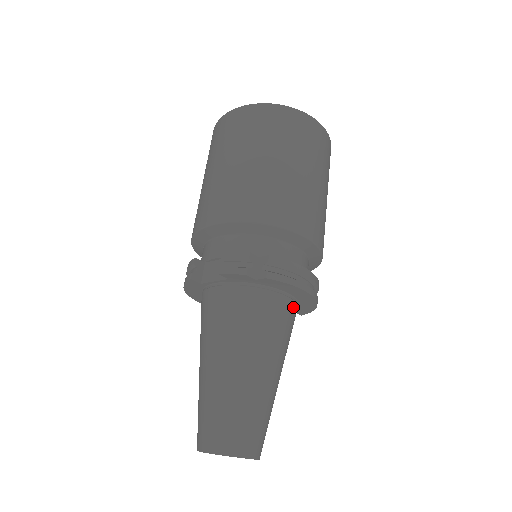
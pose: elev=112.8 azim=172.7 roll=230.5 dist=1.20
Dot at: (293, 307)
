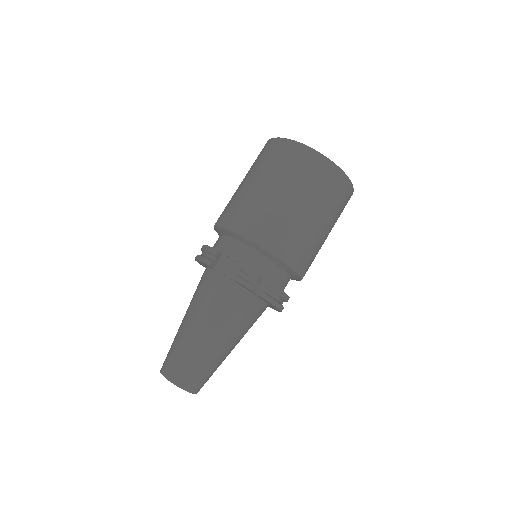
Dot at: occluded
